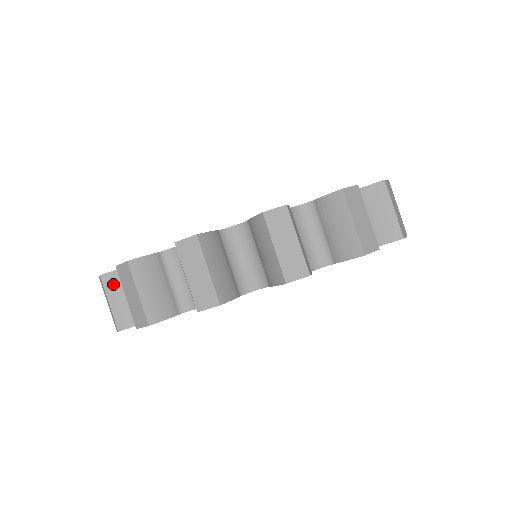
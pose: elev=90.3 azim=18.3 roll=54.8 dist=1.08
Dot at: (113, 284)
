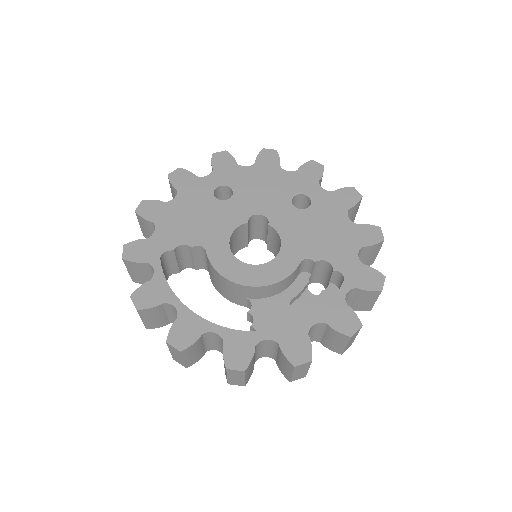
Dot at: (141, 221)
